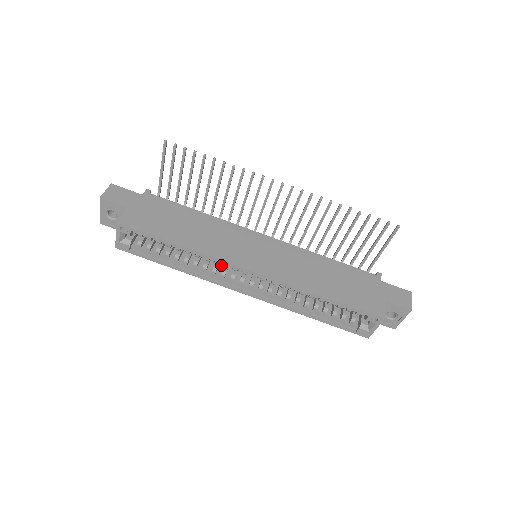
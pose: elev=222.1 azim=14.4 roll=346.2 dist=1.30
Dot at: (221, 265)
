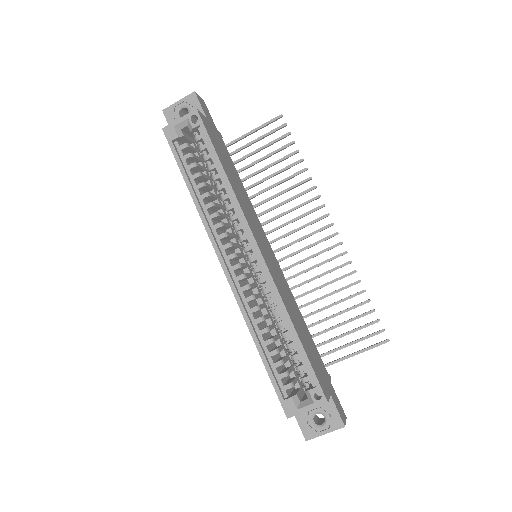
Dot at: occluded
